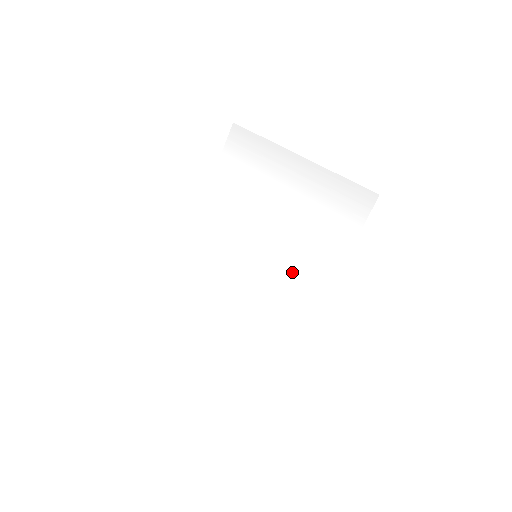
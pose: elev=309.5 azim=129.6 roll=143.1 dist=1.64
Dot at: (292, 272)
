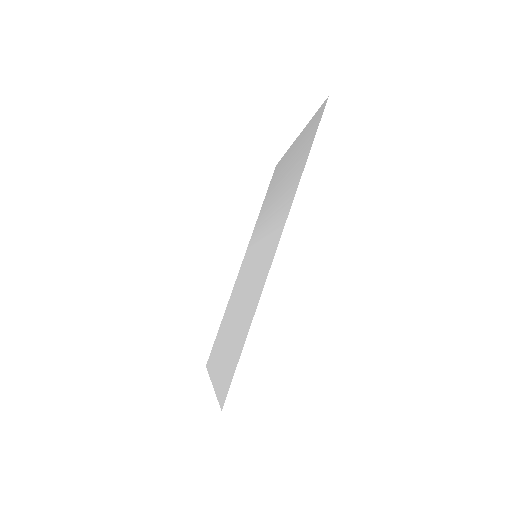
Dot at: (268, 243)
